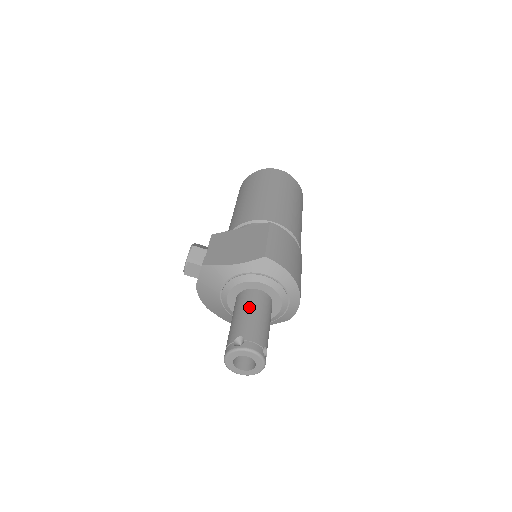
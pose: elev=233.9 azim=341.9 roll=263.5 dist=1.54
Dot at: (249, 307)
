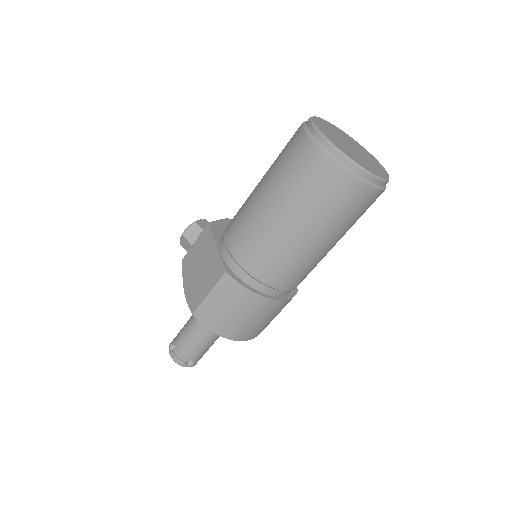
Dot at: (191, 327)
